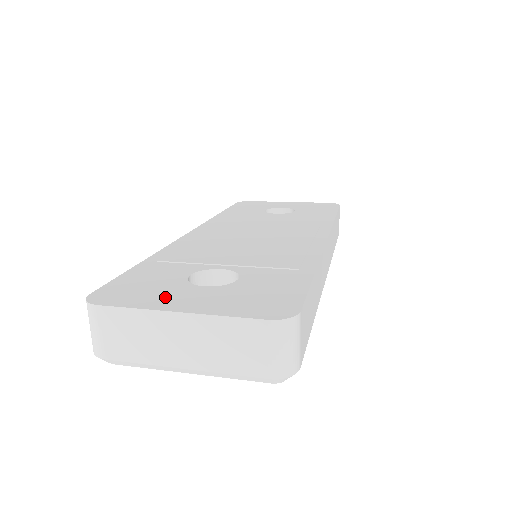
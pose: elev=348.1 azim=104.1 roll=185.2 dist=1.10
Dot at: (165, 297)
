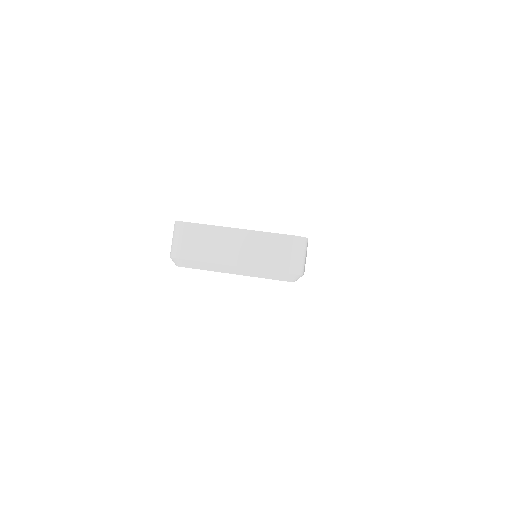
Dot at: occluded
